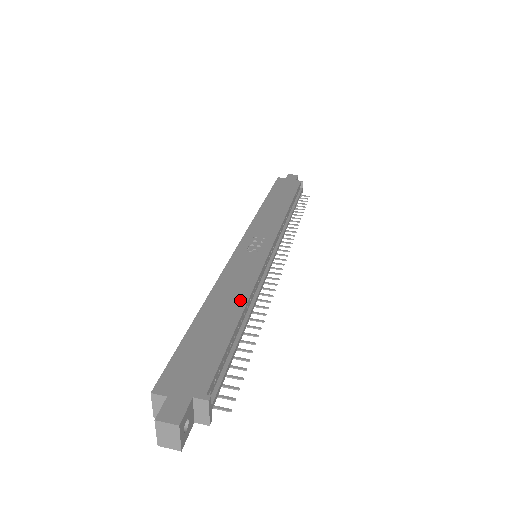
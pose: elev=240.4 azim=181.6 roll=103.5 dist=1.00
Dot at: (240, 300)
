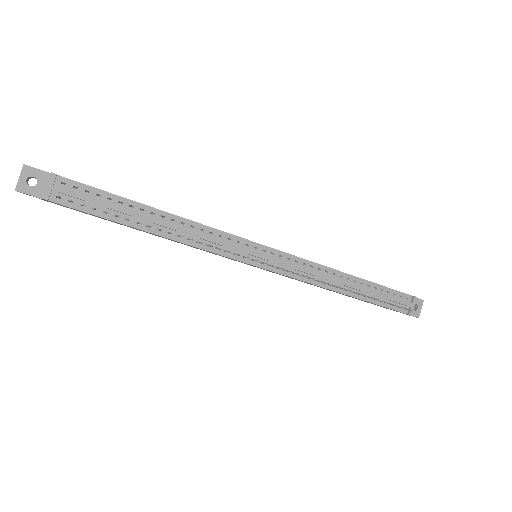
Dot at: (173, 214)
